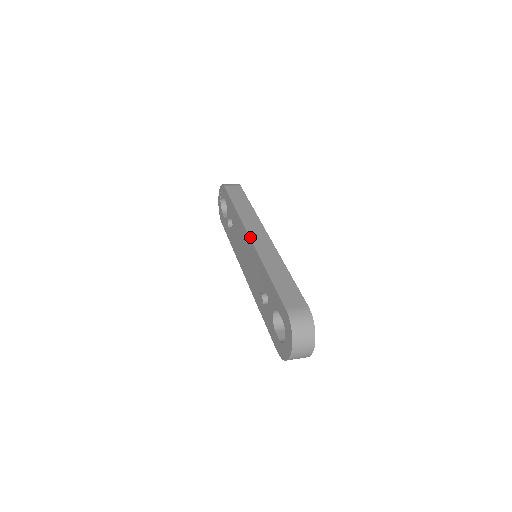
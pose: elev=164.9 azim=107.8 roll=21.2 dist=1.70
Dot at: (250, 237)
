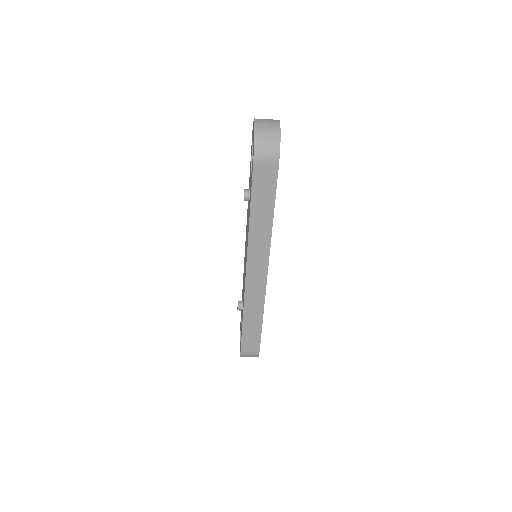
Dot at: occluded
